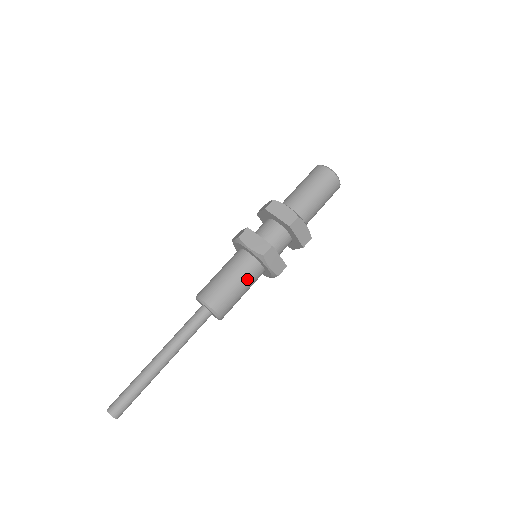
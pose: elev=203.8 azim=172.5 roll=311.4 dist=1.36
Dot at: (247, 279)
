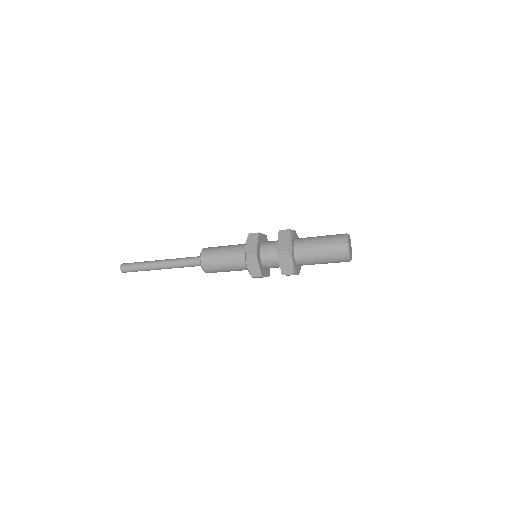
Dot at: (233, 262)
